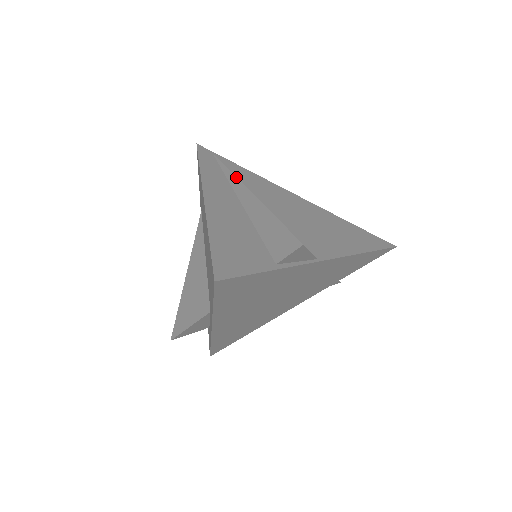
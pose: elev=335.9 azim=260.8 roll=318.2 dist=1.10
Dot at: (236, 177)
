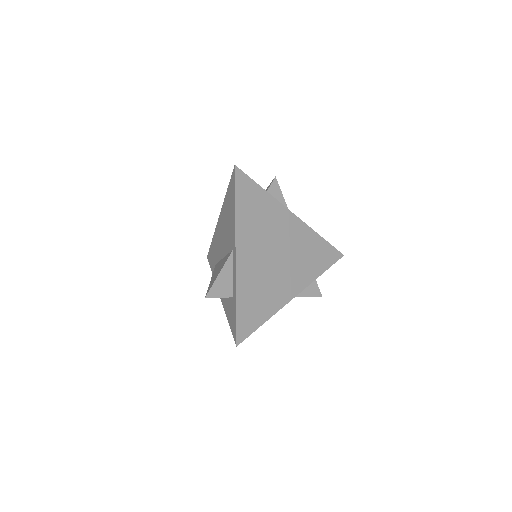
Dot at: occluded
